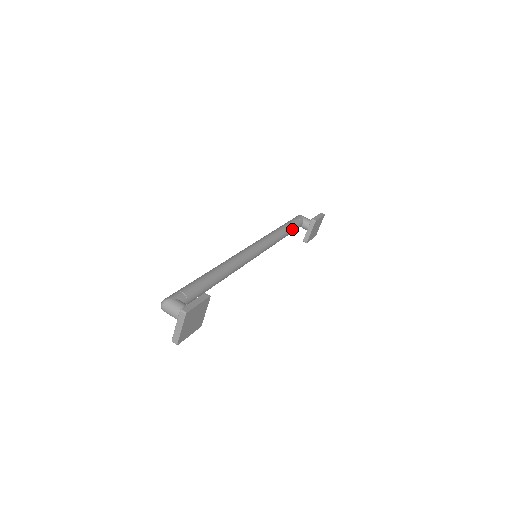
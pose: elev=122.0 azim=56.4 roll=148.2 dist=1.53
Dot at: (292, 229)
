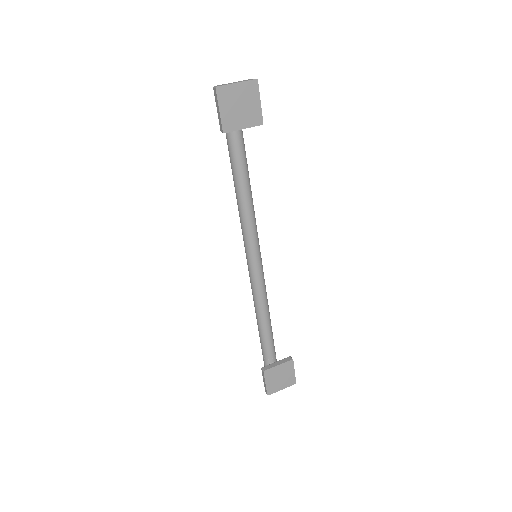
Dot at: (271, 336)
